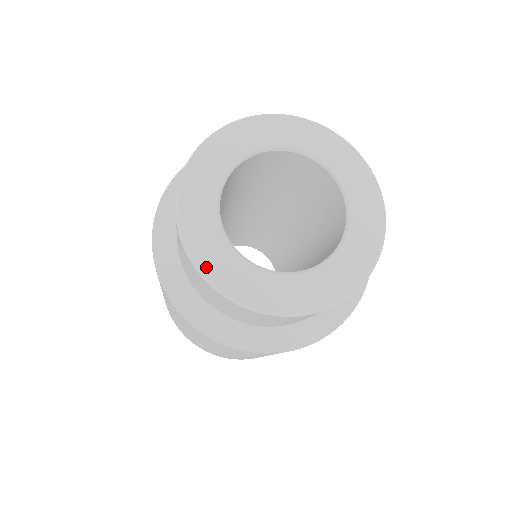
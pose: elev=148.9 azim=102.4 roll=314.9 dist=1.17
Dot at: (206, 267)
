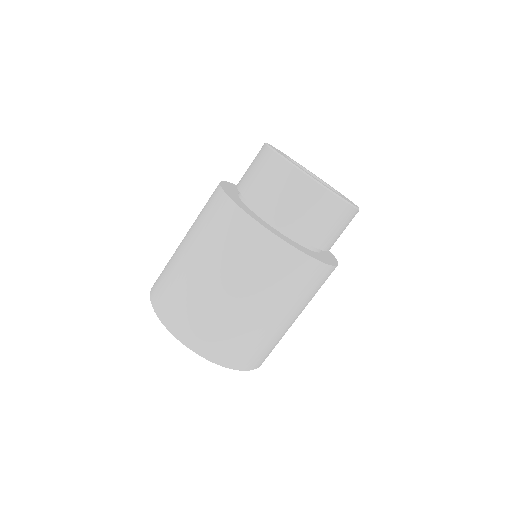
Dot at: (319, 182)
